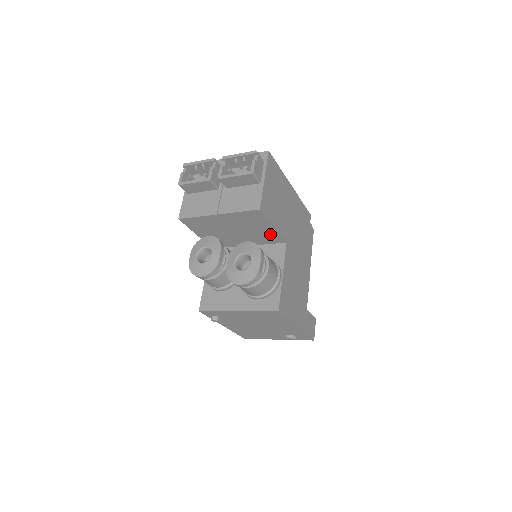
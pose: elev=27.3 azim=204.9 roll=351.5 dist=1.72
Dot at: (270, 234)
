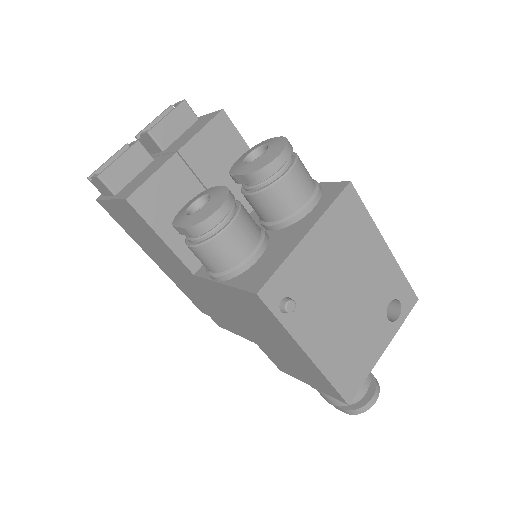
Dot at: occluded
